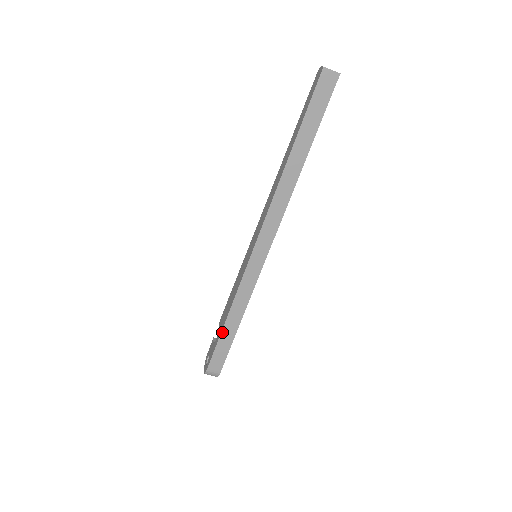
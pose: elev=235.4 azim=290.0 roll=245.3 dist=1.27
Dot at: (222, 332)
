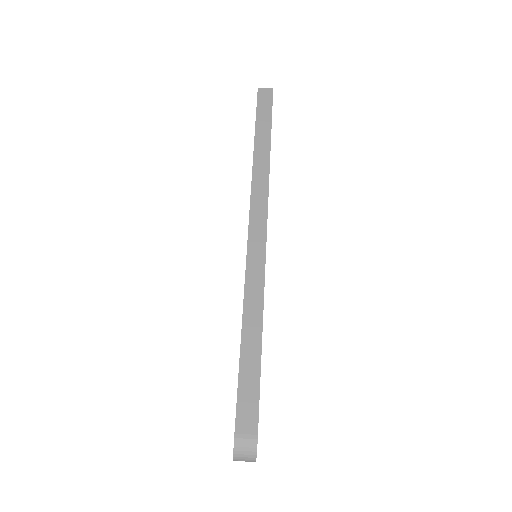
Dot at: (241, 357)
